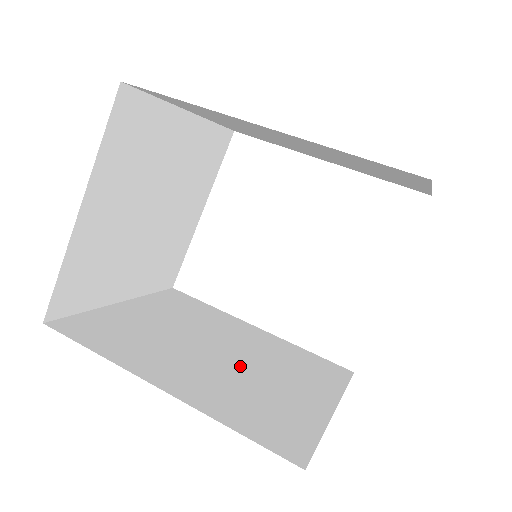
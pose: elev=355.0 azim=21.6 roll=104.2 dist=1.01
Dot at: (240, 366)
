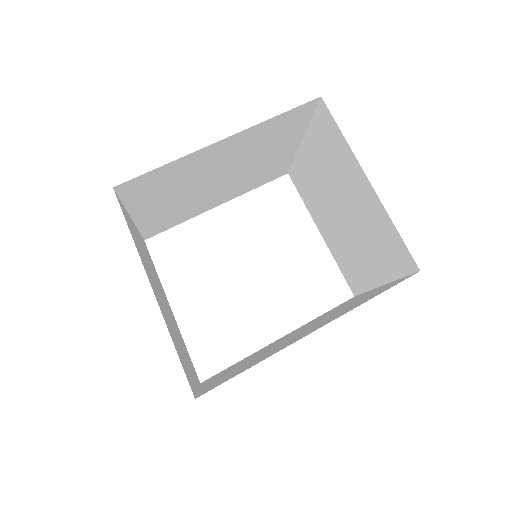
Dot at: (316, 323)
